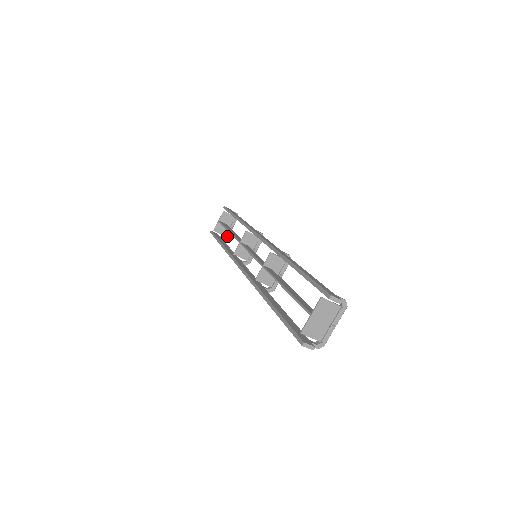
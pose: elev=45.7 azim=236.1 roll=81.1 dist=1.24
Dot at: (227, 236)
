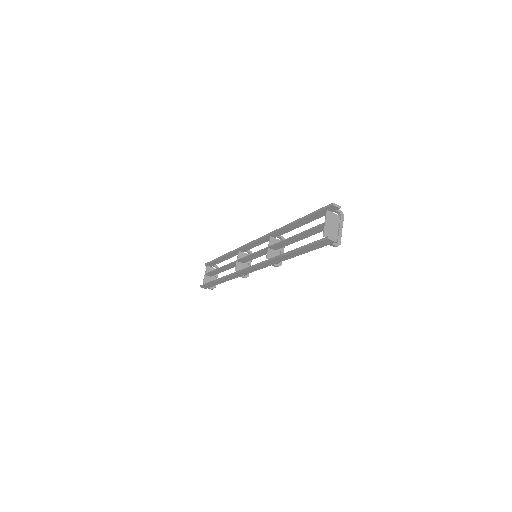
Dot at: (215, 286)
